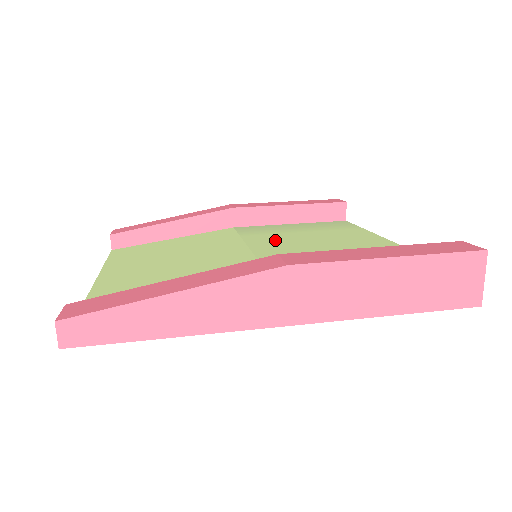
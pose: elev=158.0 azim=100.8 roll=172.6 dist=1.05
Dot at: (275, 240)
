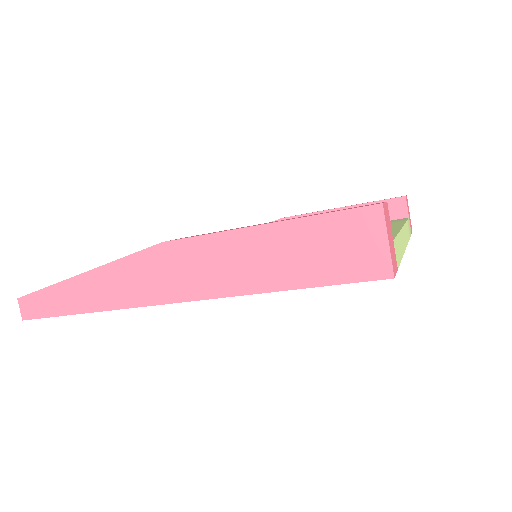
Dot at: occluded
